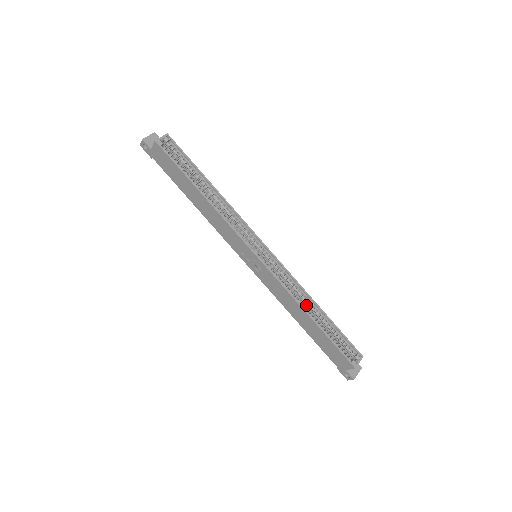
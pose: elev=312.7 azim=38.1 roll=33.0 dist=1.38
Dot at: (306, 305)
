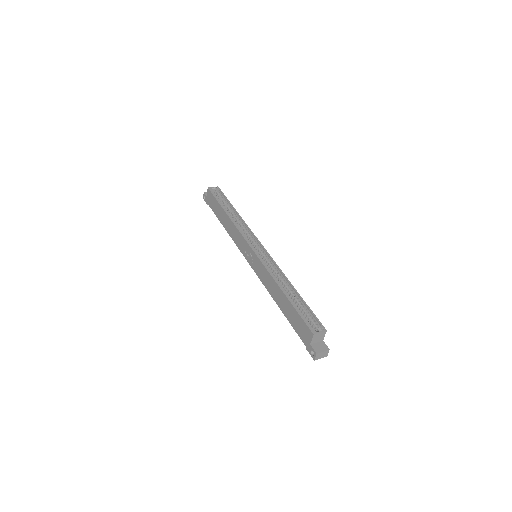
Dot at: (284, 287)
